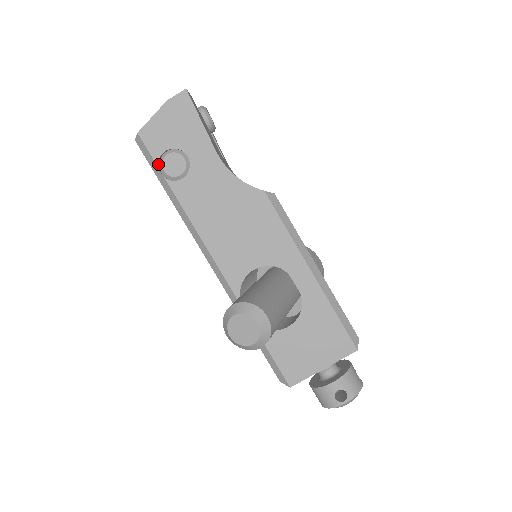
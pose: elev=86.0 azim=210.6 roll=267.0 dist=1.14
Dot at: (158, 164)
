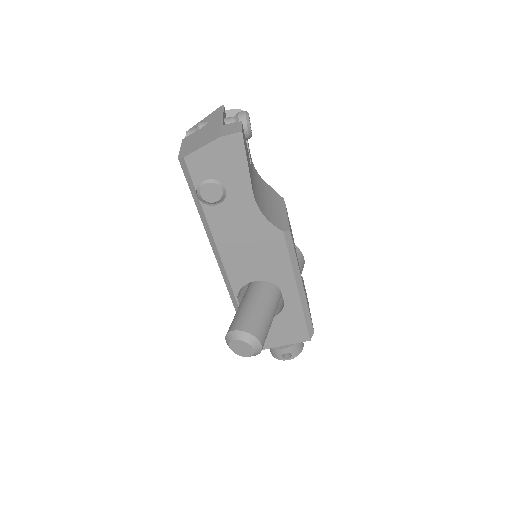
Dot at: (196, 188)
